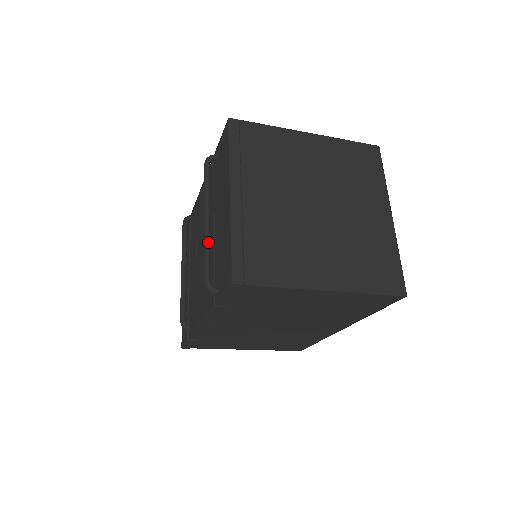
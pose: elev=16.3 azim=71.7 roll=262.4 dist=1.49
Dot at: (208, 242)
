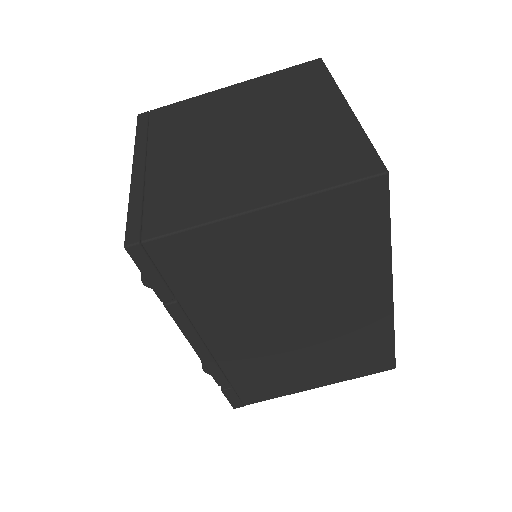
Dot at: occluded
